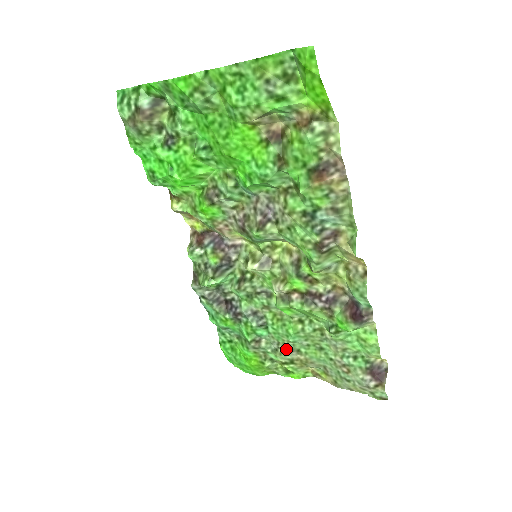
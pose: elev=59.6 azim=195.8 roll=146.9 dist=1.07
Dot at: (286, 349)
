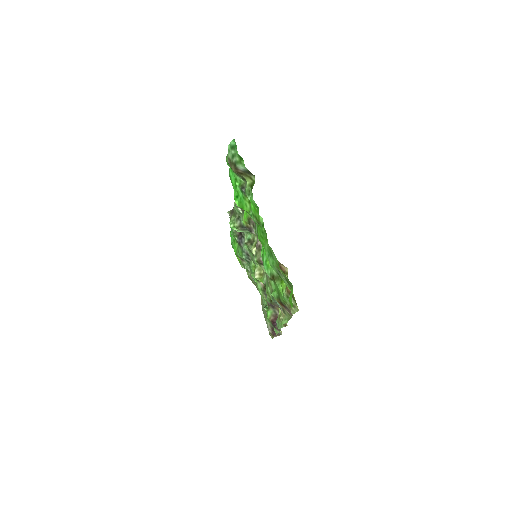
Dot at: (251, 278)
